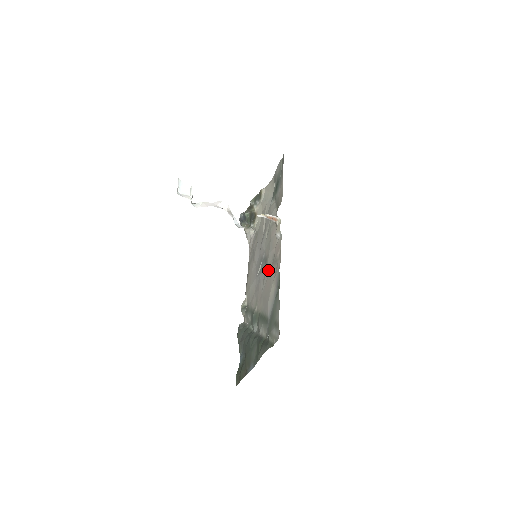
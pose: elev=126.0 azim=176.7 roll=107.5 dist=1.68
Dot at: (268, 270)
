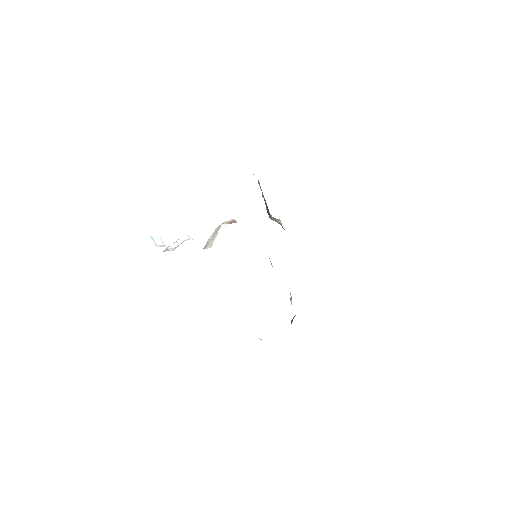
Dot at: occluded
